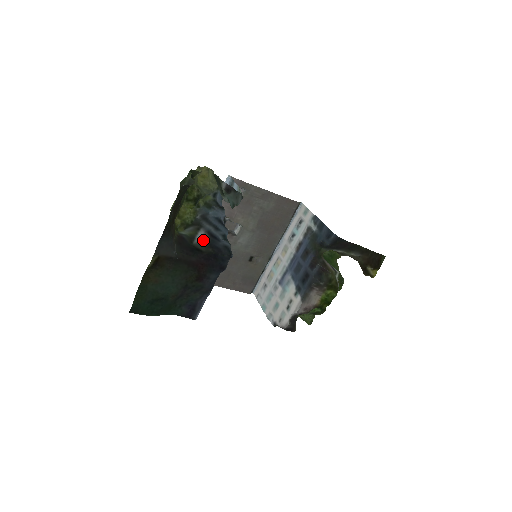
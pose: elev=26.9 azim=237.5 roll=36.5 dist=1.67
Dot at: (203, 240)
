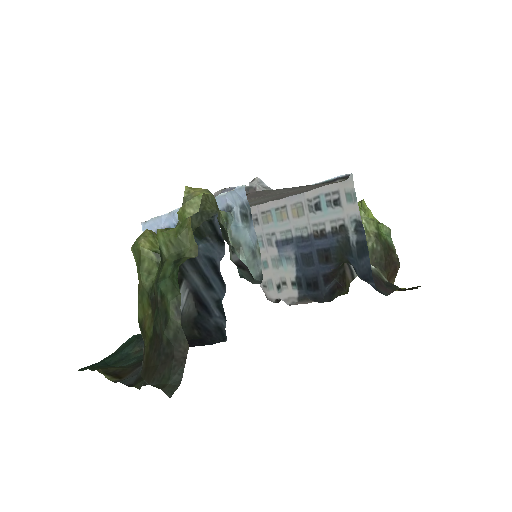
Dot at: (186, 314)
